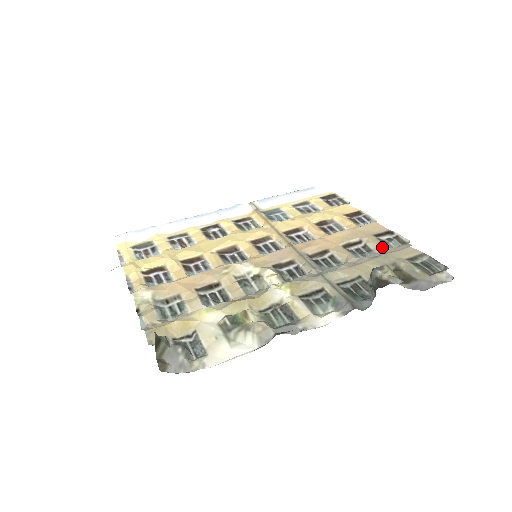
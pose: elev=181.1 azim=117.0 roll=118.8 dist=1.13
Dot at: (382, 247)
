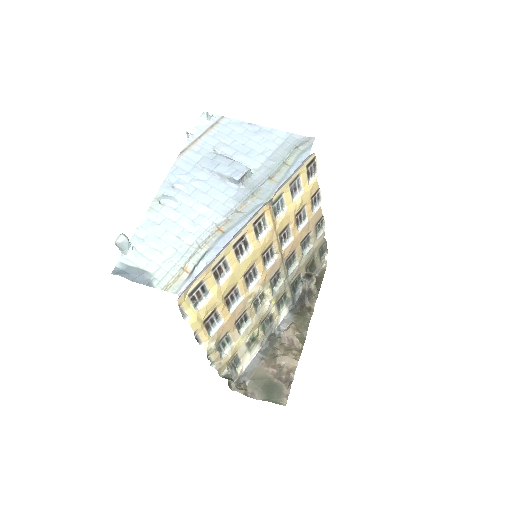
Dot at: (315, 240)
